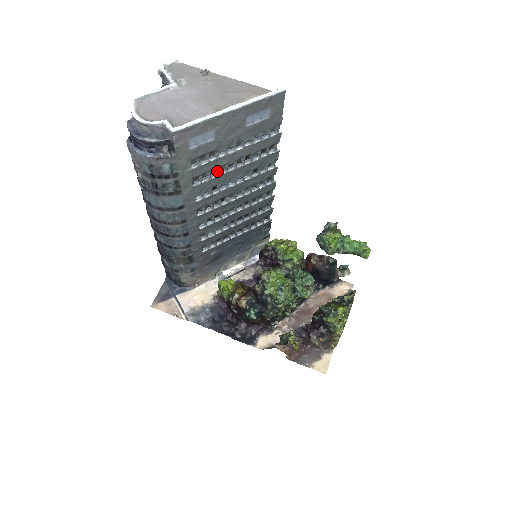
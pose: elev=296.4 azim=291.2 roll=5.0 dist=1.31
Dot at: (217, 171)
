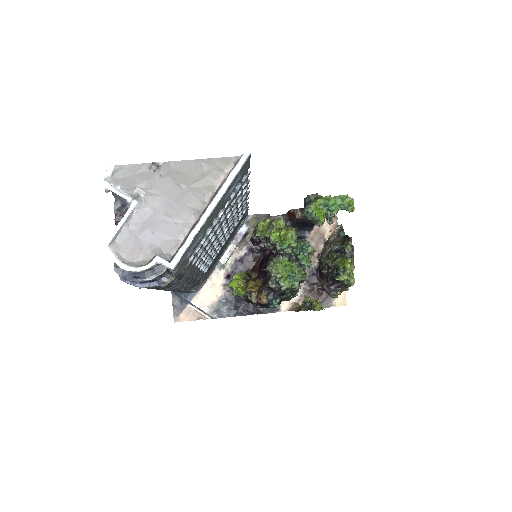
Dot at: (207, 239)
